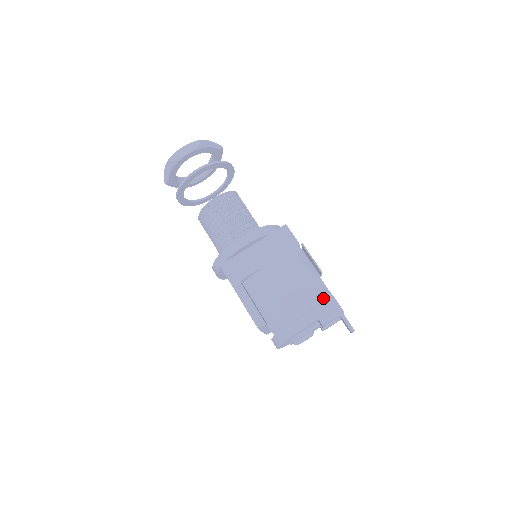
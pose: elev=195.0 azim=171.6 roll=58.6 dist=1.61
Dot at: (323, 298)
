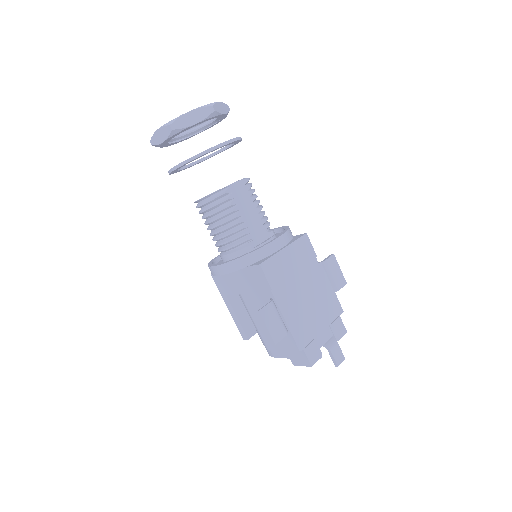
Dot at: (292, 349)
